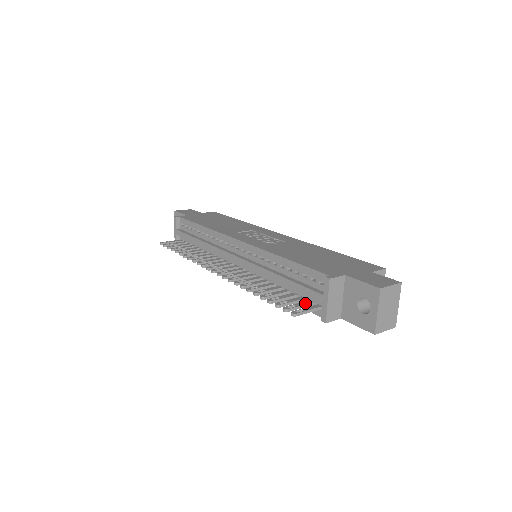
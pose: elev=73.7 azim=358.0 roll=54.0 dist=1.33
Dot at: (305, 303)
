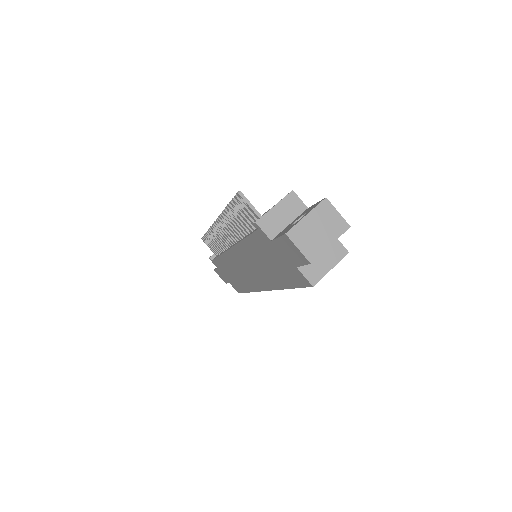
Dot at: occluded
